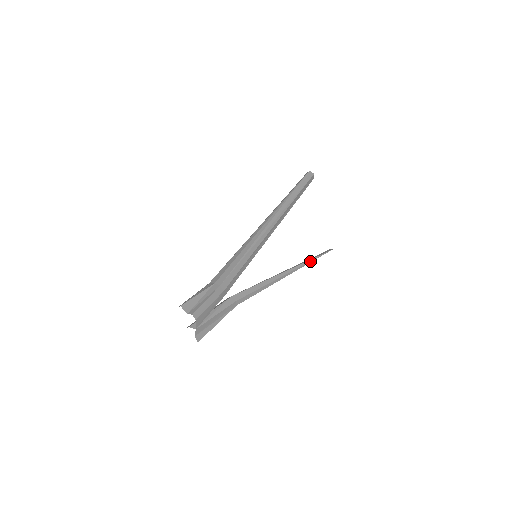
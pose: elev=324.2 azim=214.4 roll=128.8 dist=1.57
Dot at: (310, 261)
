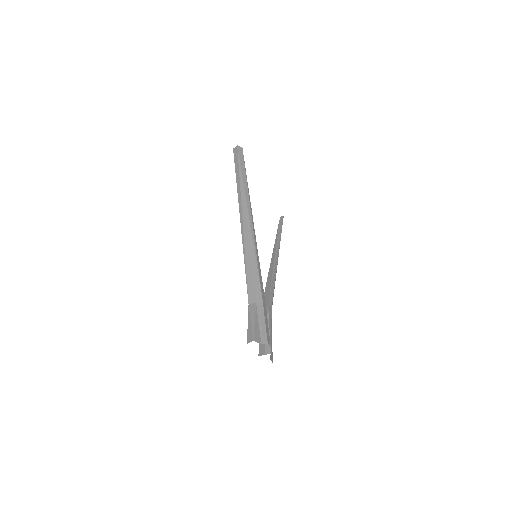
Dot at: (280, 237)
